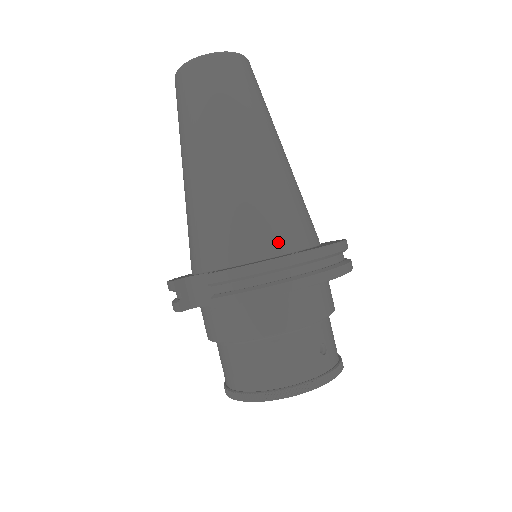
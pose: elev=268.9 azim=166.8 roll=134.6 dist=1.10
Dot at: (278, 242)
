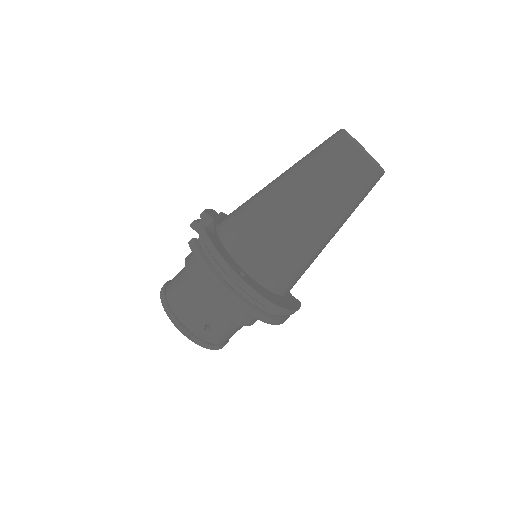
Dot at: (248, 261)
